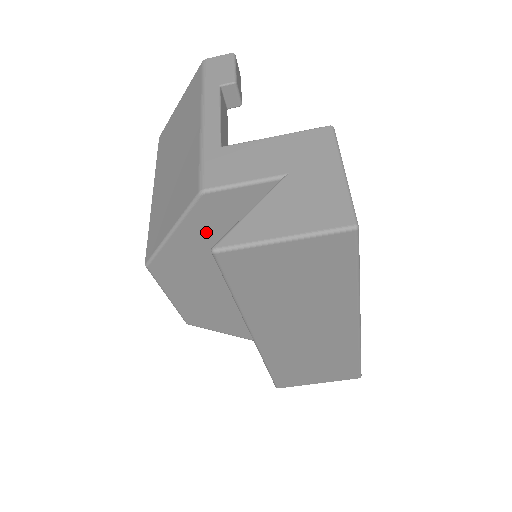
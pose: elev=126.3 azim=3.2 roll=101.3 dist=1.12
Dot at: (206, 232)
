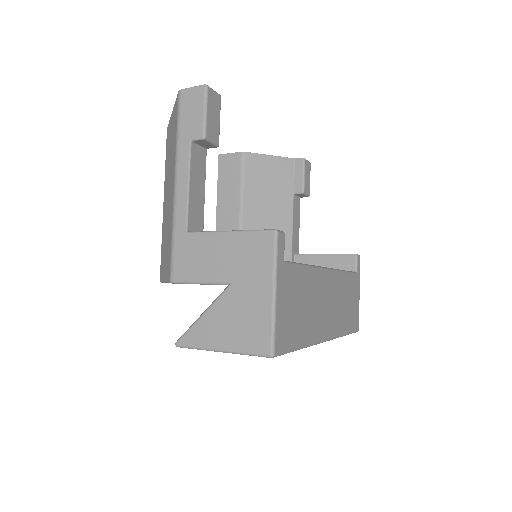
Dot at: occluded
